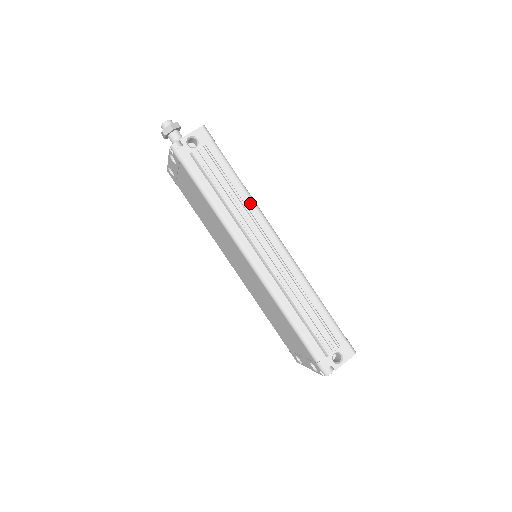
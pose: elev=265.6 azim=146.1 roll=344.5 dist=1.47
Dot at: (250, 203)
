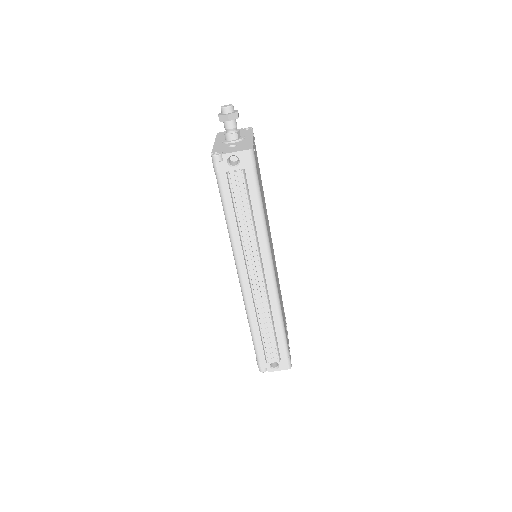
Dot at: (262, 234)
